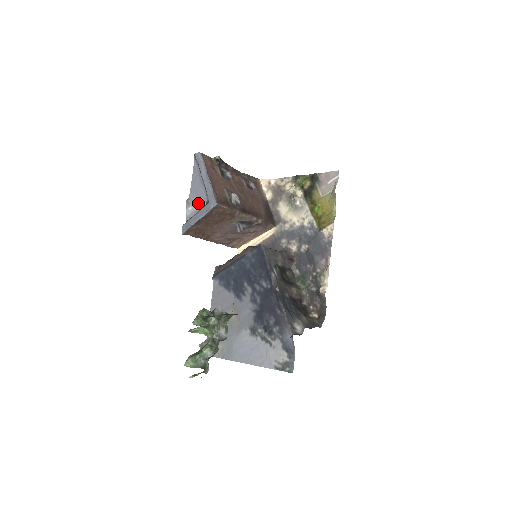
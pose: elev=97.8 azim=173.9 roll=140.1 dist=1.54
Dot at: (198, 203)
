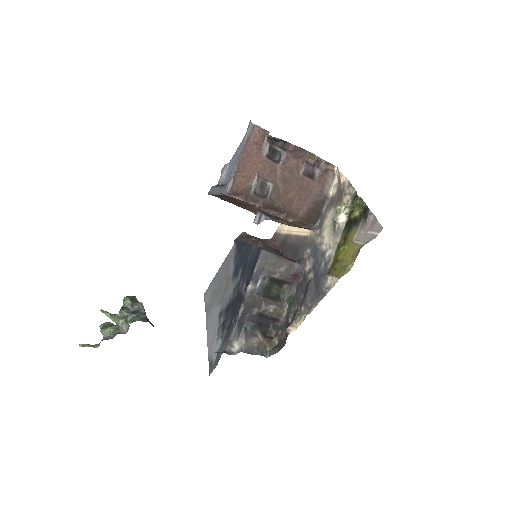
Dot at: (227, 176)
